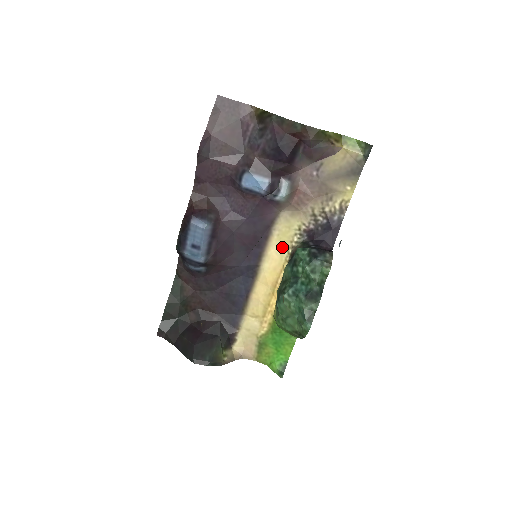
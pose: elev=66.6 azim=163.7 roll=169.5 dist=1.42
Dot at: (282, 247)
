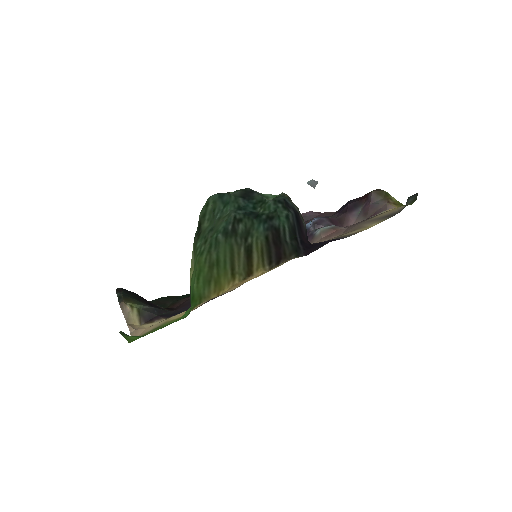
Dot at: occluded
